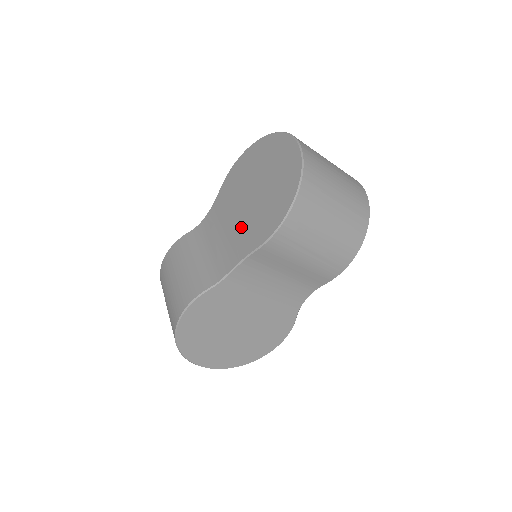
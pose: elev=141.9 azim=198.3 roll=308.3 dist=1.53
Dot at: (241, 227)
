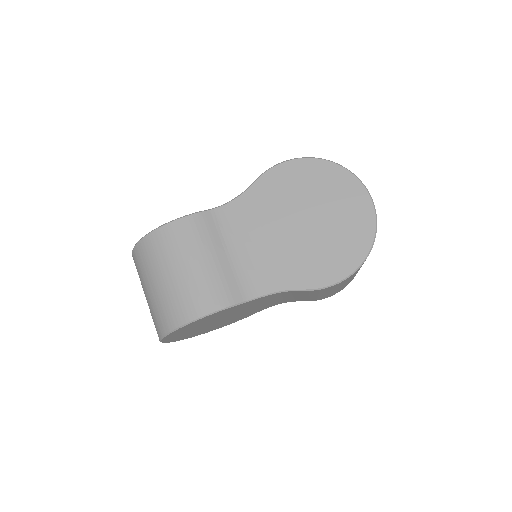
Dot at: (286, 252)
